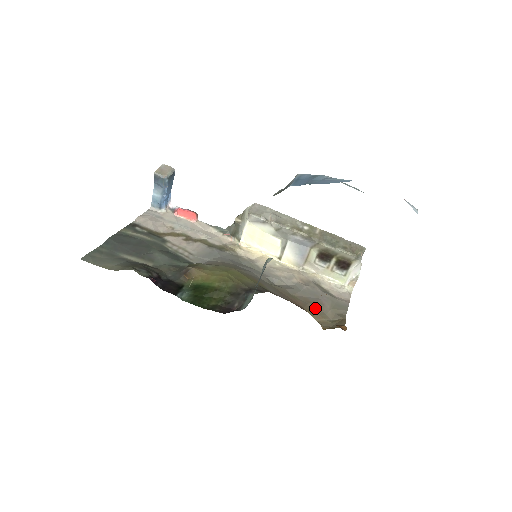
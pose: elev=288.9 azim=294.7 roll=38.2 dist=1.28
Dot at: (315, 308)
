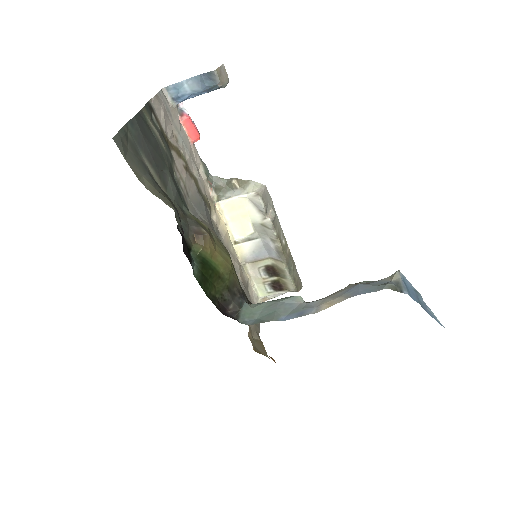
Dot at: occluded
